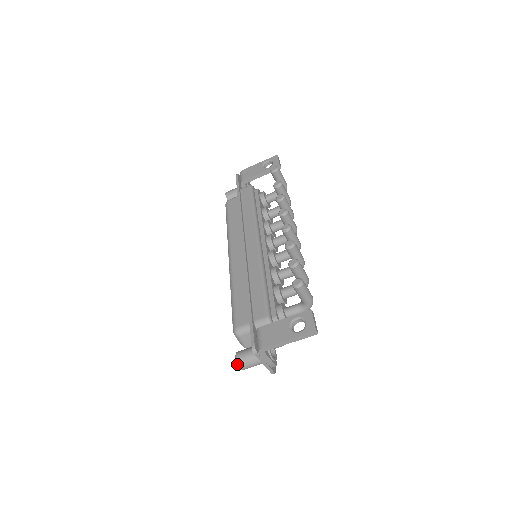
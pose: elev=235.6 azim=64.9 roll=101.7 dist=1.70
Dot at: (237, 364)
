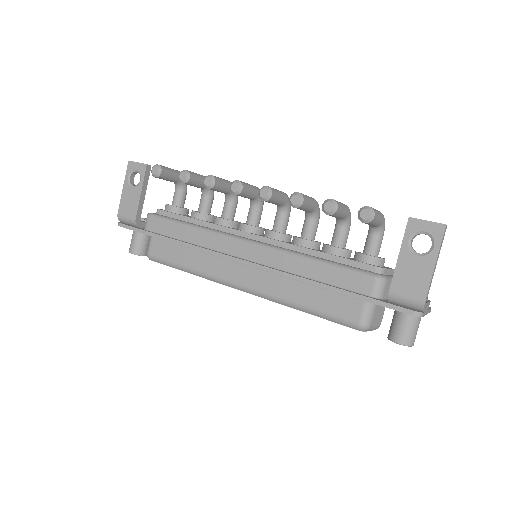
Dot at: occluded
